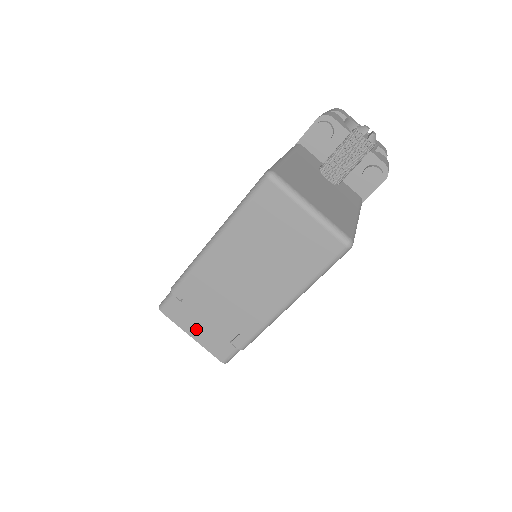
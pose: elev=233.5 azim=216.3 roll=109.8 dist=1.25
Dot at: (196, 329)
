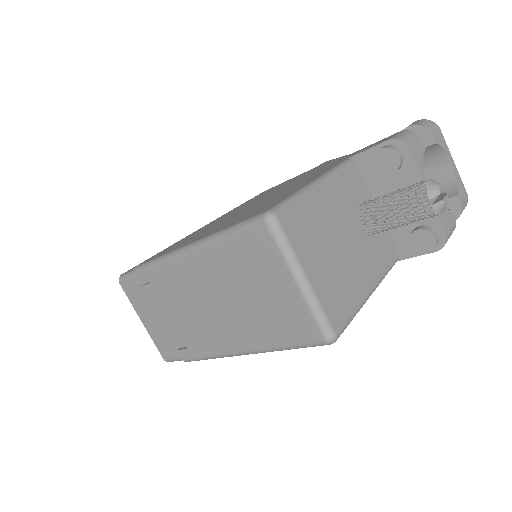
Dot at: (148, 318)
